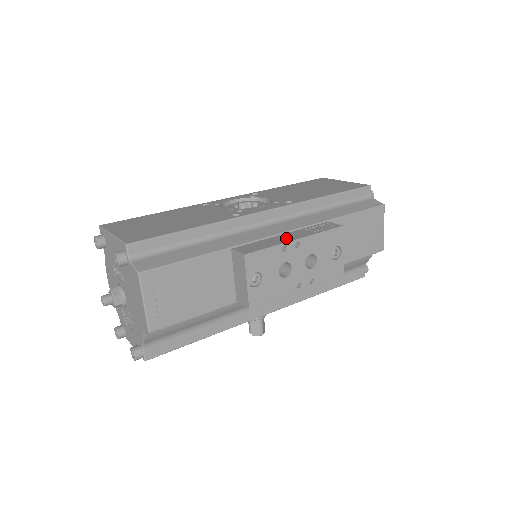
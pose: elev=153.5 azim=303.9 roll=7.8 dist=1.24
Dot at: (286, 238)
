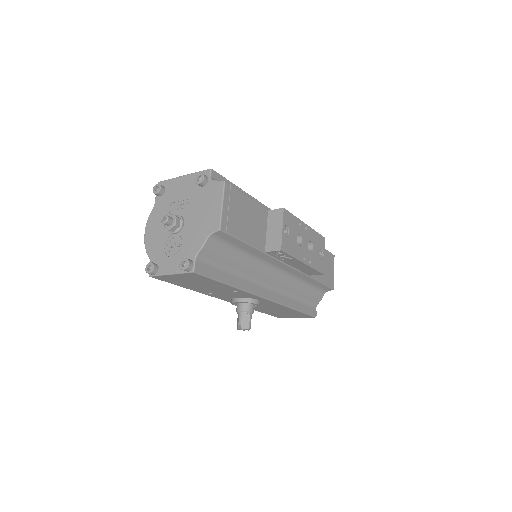
Dot at: occluded
